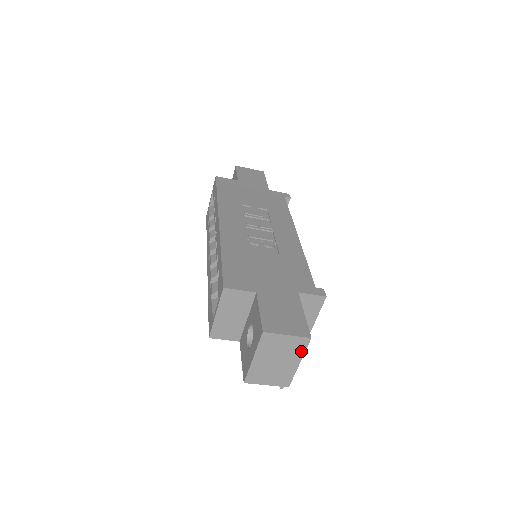
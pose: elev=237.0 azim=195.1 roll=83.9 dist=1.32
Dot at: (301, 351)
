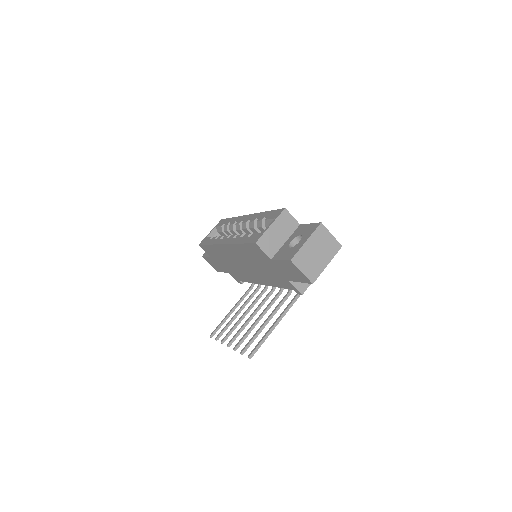
Dot at: (333, 254)
